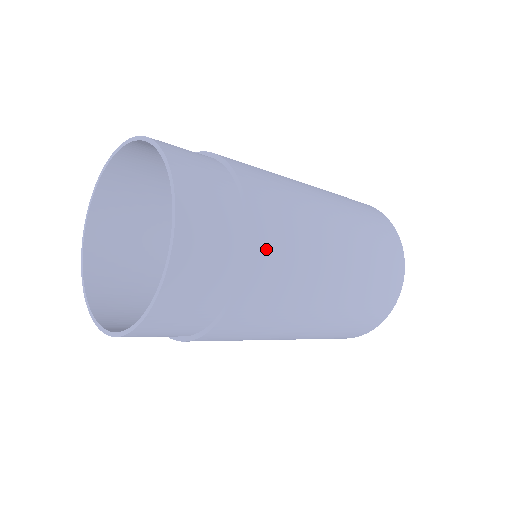
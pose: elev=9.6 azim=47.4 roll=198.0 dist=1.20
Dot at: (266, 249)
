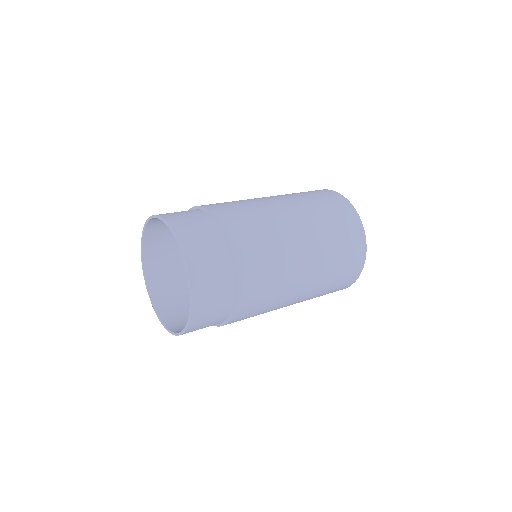
Dot at: (248, 304)
